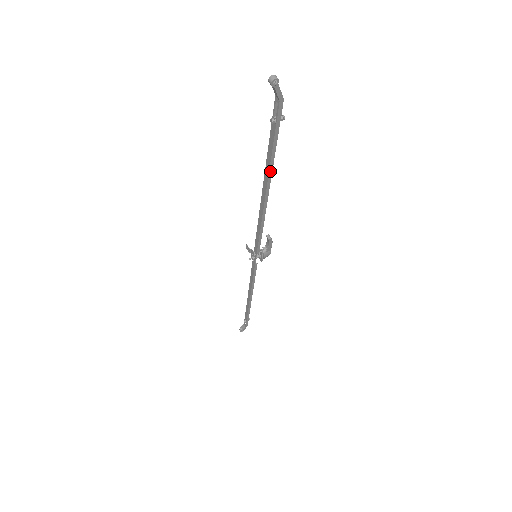
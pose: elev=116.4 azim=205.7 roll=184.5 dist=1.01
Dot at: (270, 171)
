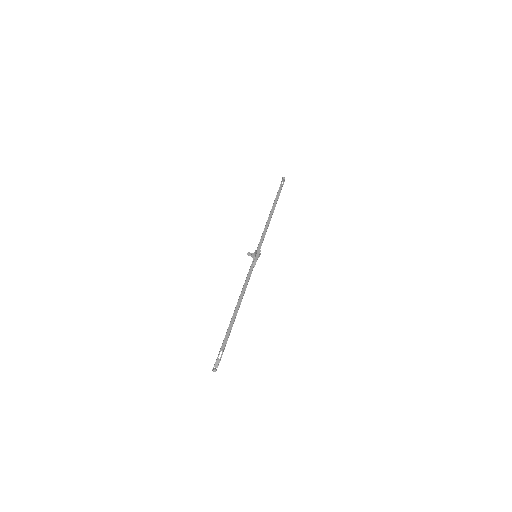
Dot at: occluded
